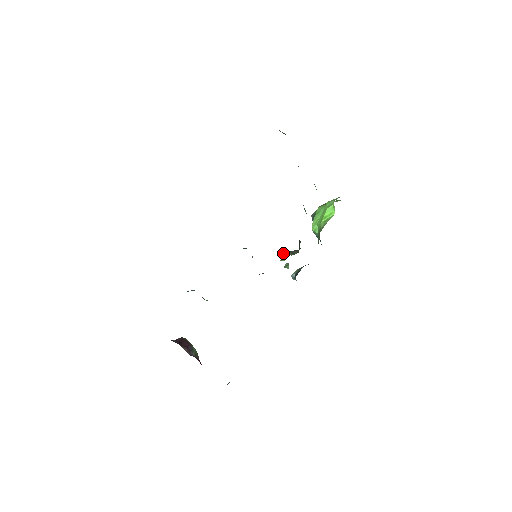
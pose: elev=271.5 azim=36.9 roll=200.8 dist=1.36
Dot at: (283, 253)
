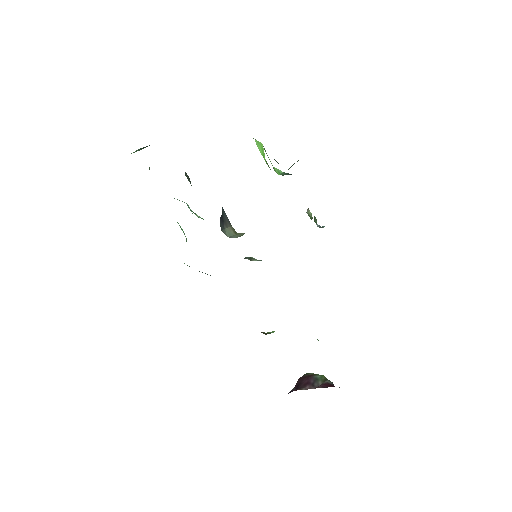
Dot at: occluded
